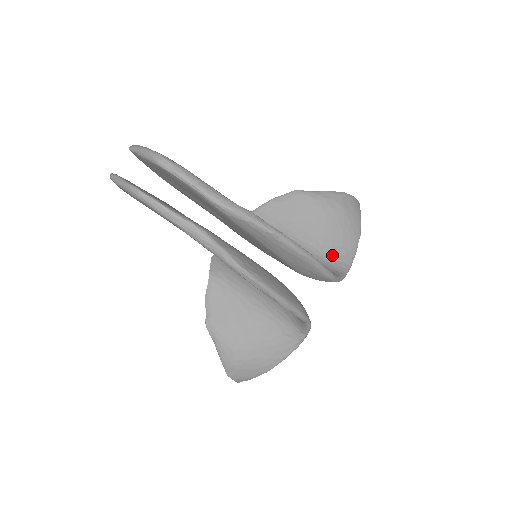
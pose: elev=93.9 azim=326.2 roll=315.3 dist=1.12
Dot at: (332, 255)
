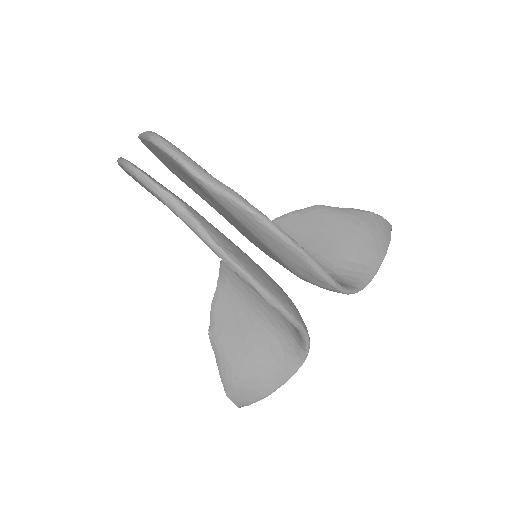
Dot at: (346, 270)
